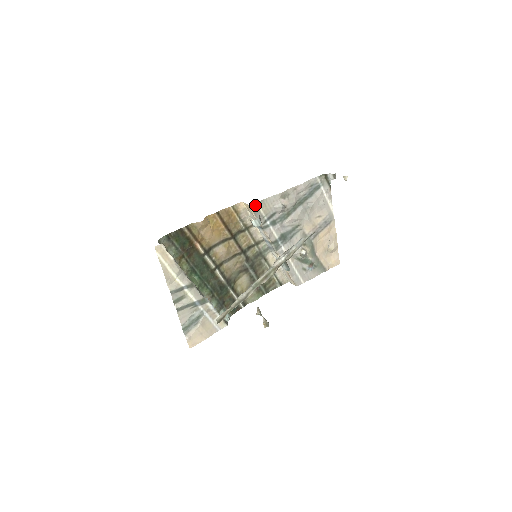
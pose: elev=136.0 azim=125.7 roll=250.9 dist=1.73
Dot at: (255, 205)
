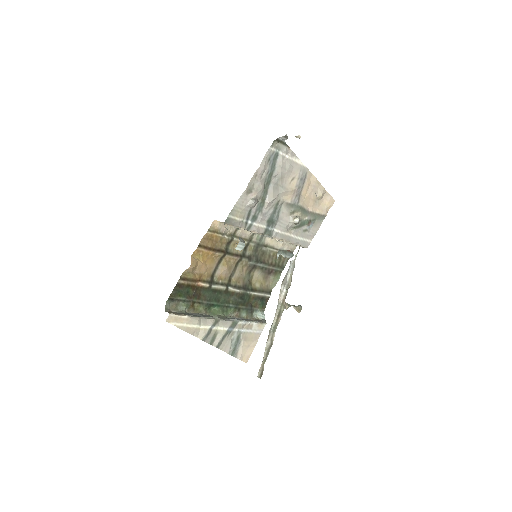
Dot at: (228, 219)
